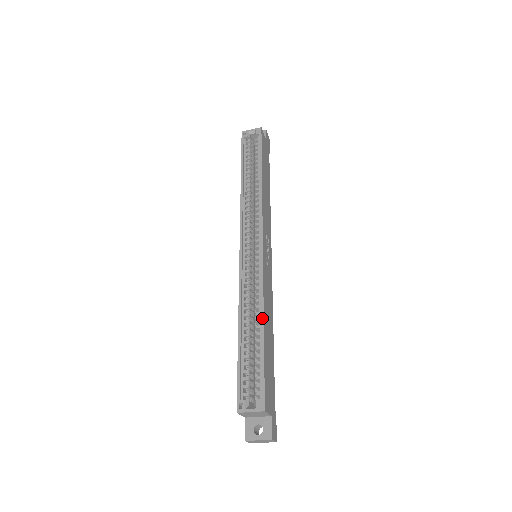
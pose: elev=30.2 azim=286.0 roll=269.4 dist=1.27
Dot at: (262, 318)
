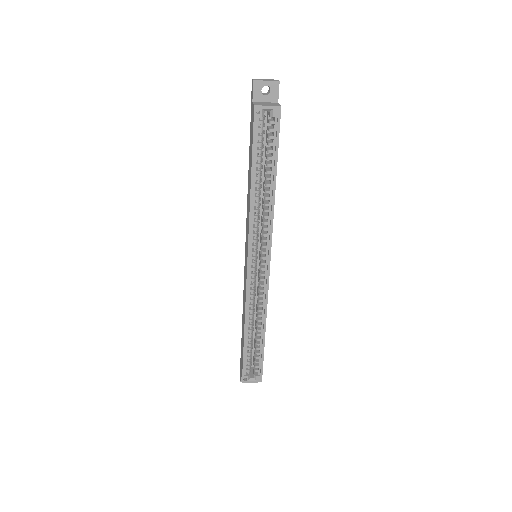
Dot at: (265, 327)
